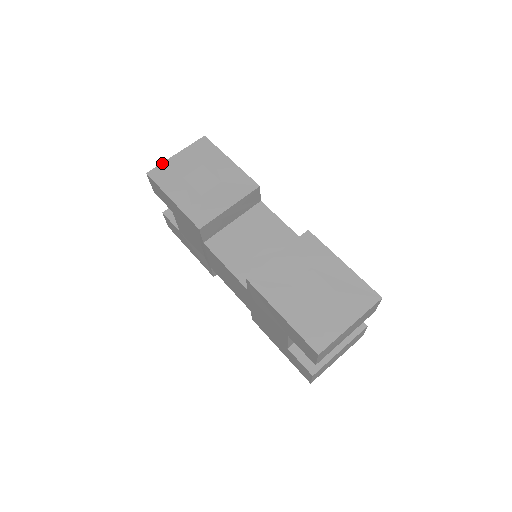
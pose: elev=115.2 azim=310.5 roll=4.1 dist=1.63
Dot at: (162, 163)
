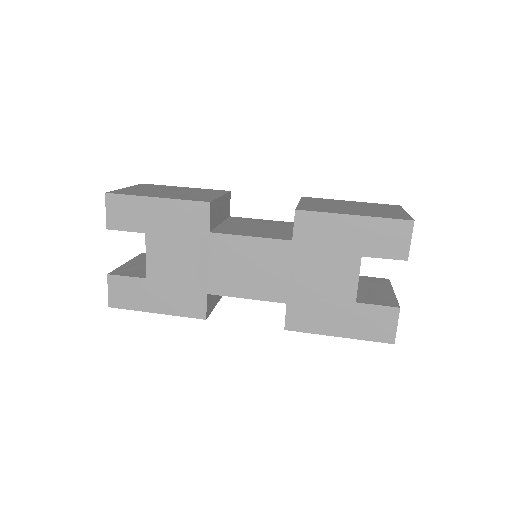
Dot at: (116, 190)
